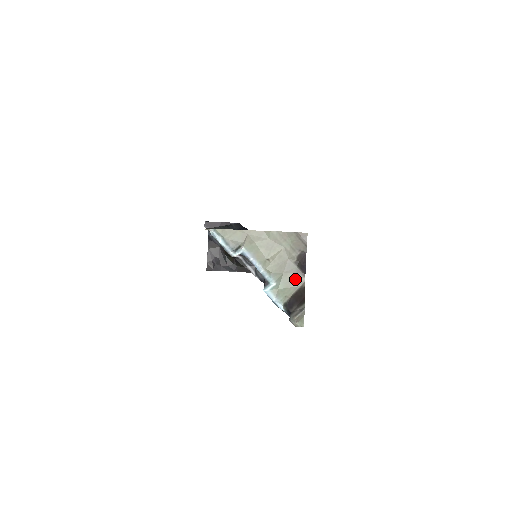
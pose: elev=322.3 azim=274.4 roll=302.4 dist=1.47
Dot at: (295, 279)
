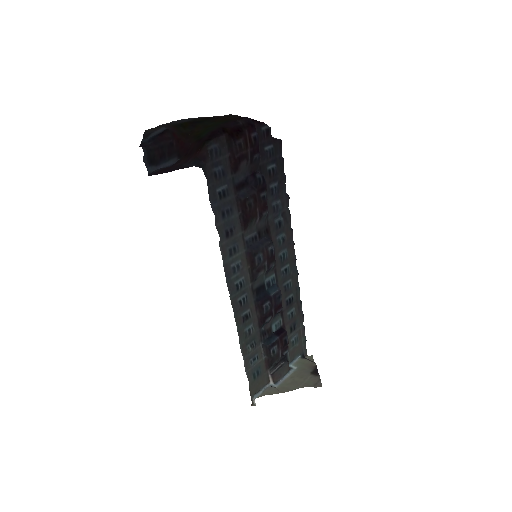
Dot at: (310, 366)
